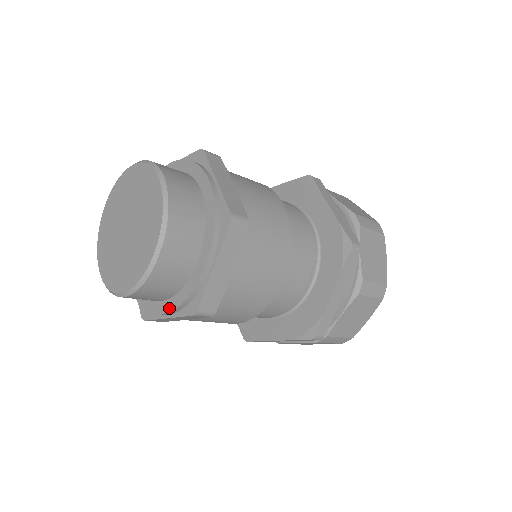
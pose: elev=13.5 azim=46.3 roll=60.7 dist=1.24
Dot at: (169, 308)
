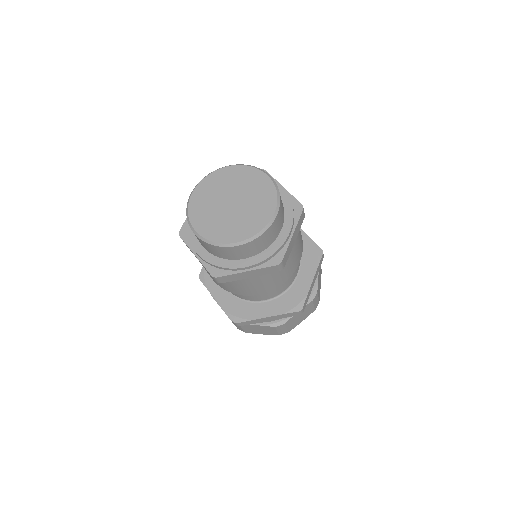
Dot at: (204, 256)
